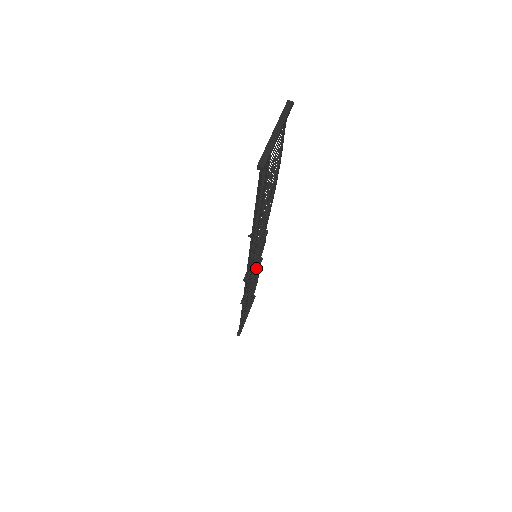
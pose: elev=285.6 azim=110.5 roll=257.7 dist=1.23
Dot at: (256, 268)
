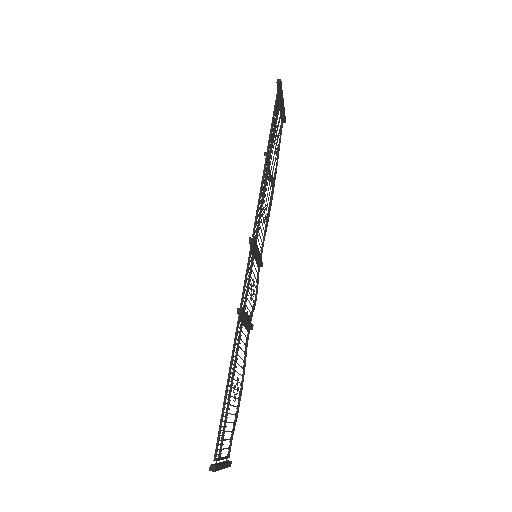
Dot at: occluded
